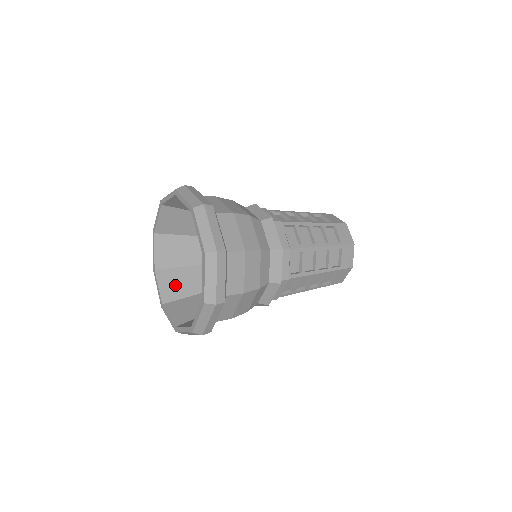
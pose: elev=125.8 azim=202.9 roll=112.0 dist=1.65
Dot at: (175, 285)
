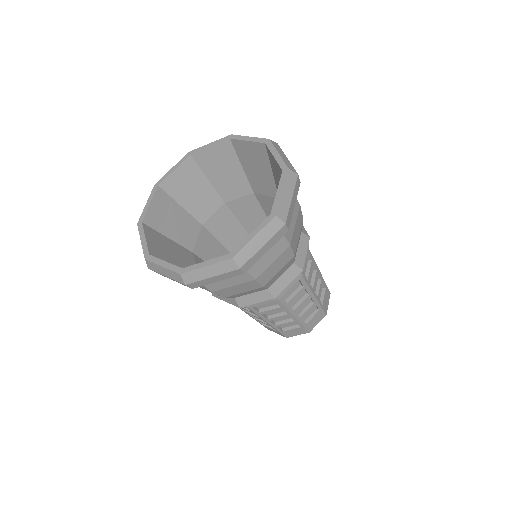
Dot at: (186, 185)
